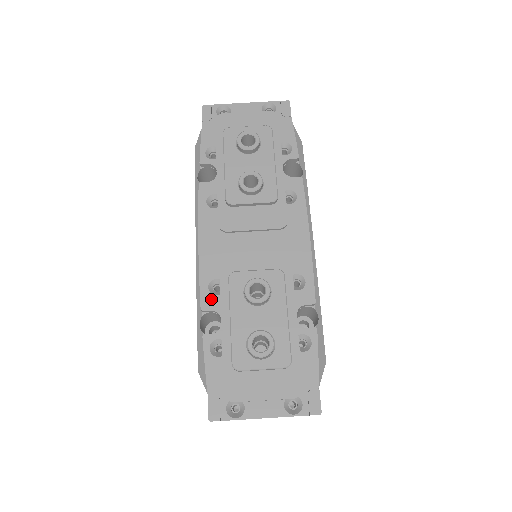
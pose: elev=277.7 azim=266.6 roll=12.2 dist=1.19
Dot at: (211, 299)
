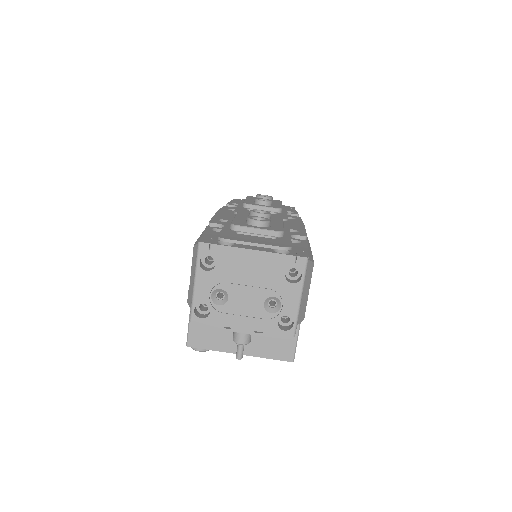
Dot at: (219, 222)
